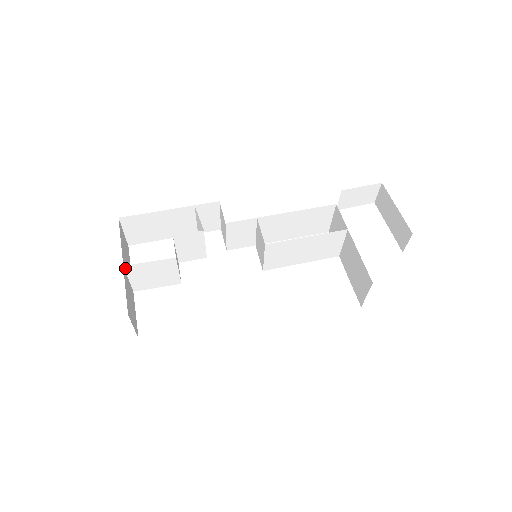
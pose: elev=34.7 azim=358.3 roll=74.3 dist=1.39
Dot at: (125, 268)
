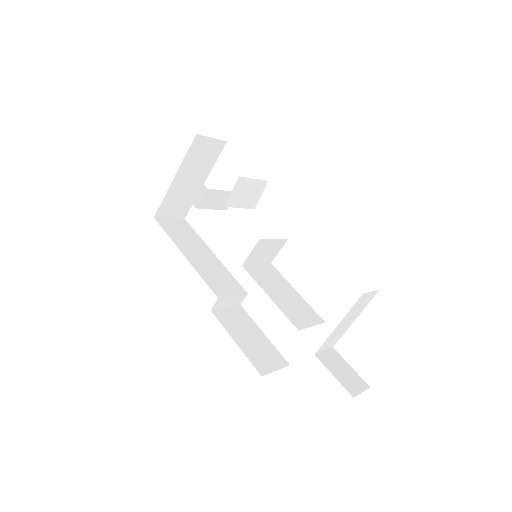
Dot at: (176, 181)
